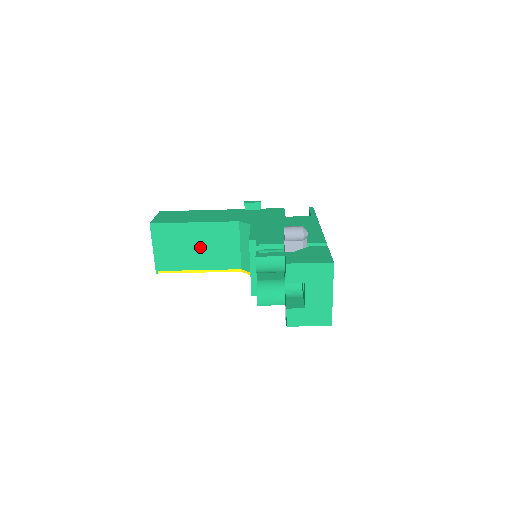
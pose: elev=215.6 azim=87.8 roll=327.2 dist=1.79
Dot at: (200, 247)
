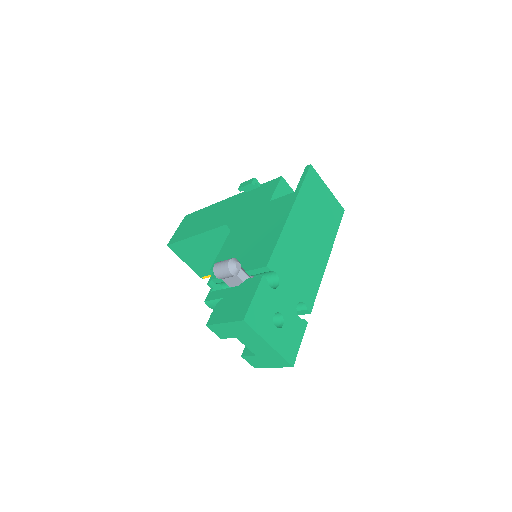
Dot at: (215, 253)
